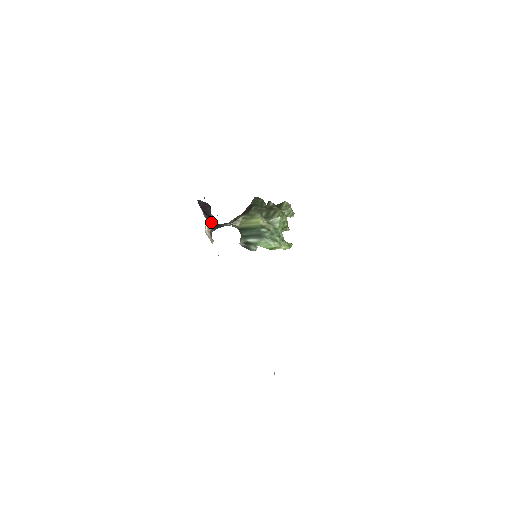
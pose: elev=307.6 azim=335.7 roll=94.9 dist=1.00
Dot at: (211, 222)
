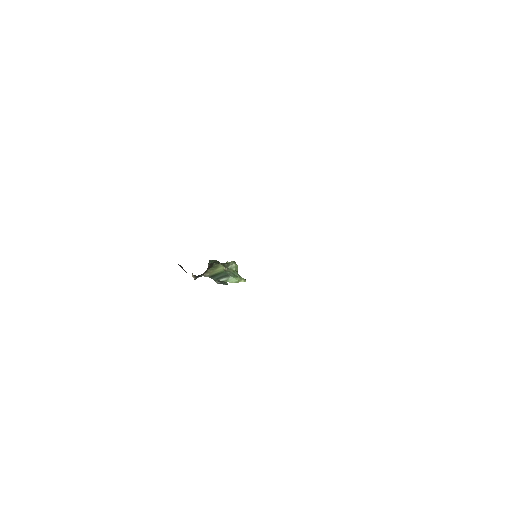
Dot at: occluded
